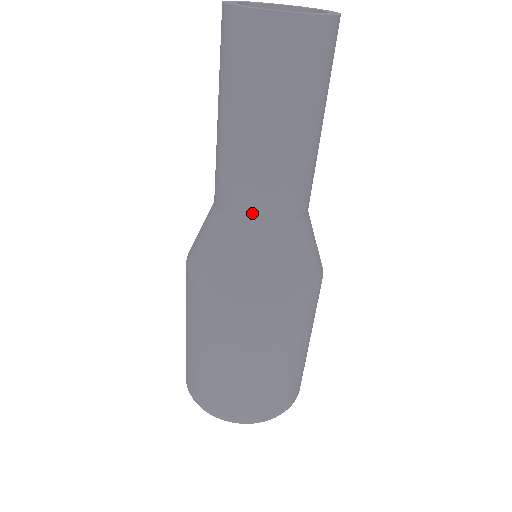
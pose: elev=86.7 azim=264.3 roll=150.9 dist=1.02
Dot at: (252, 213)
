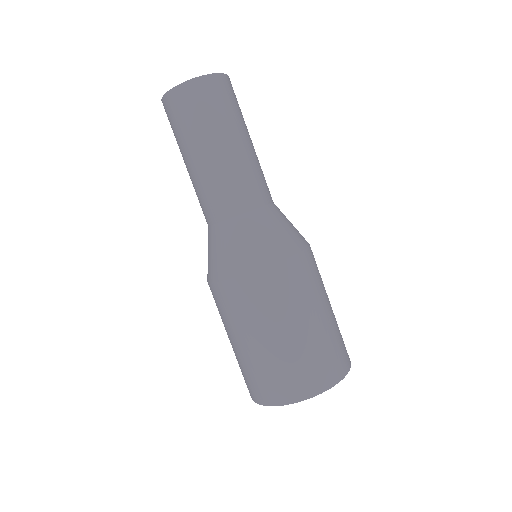
Dot at: (240, 203)
